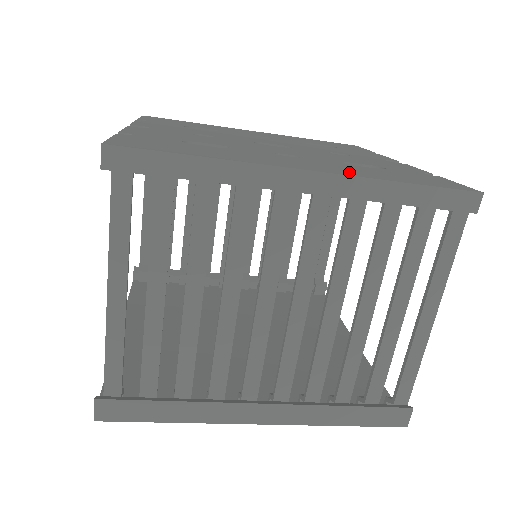
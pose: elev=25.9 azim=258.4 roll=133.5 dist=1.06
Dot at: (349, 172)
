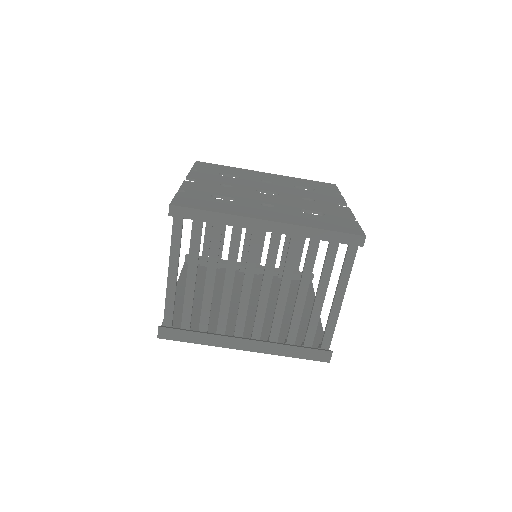
Dot at: (294, 221)
